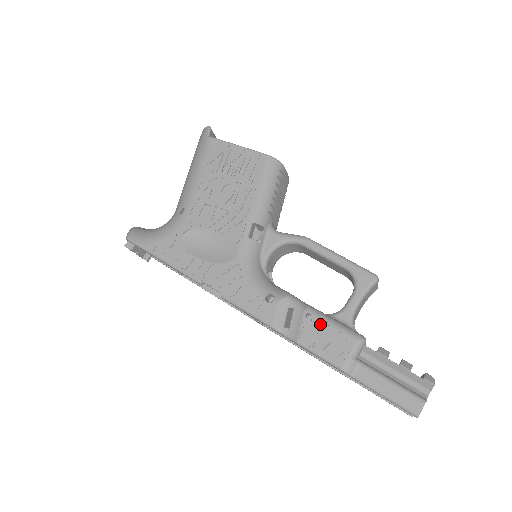
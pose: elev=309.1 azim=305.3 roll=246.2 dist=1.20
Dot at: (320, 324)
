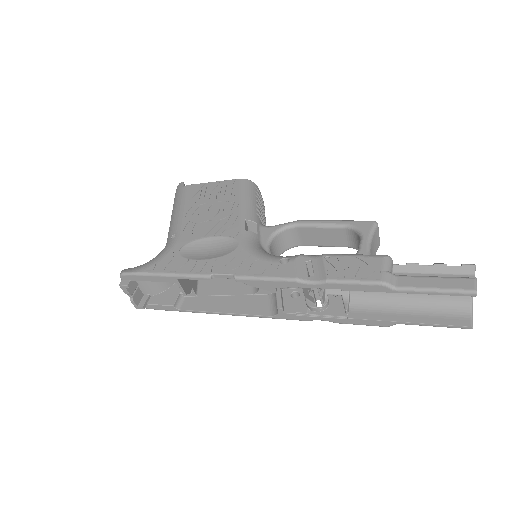
Dot at: (342, 259)
